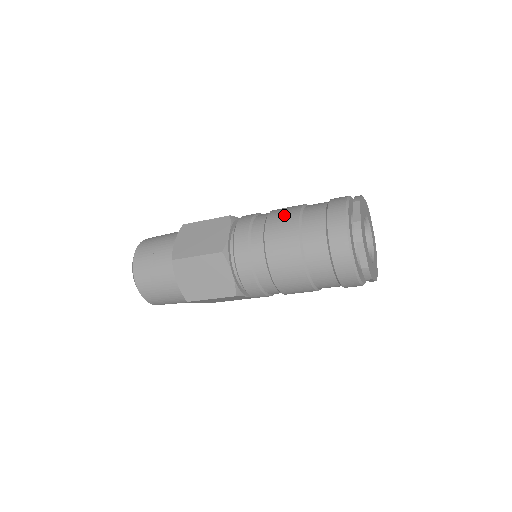
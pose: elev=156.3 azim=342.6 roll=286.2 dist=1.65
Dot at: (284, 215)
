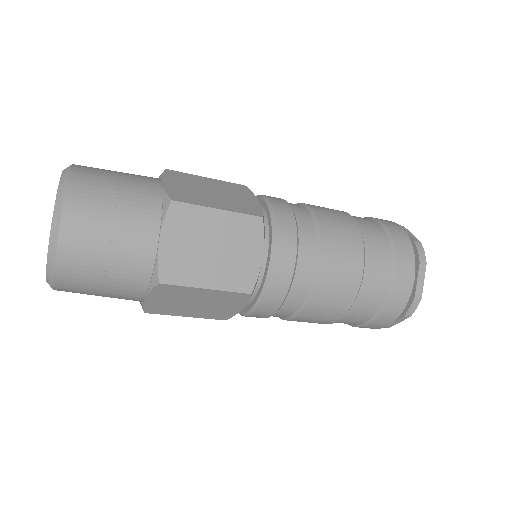
Dot at: (345, 256)
